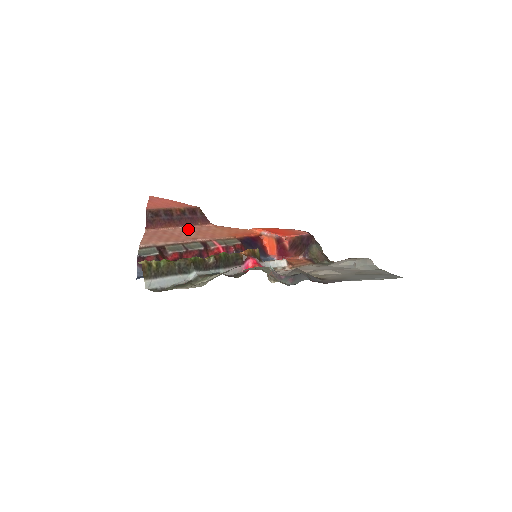
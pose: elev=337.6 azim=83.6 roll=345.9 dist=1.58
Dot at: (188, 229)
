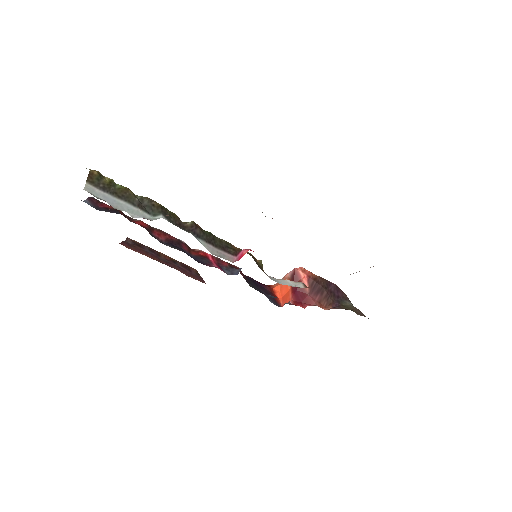
Dot at: occluded
